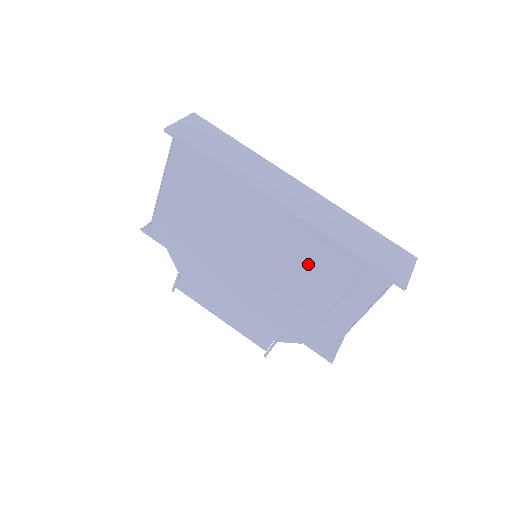
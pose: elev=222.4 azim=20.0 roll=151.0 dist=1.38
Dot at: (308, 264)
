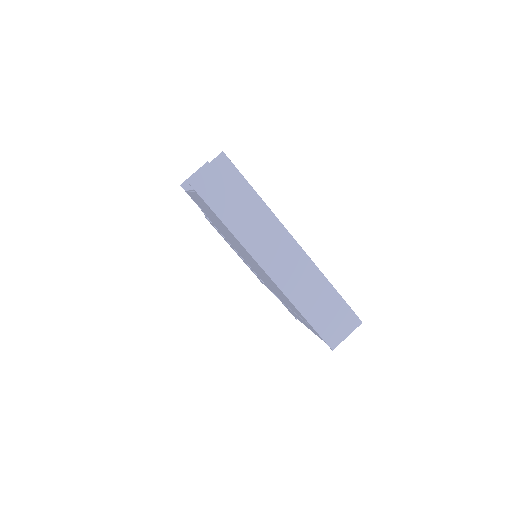
Dot at: (282, 295)
